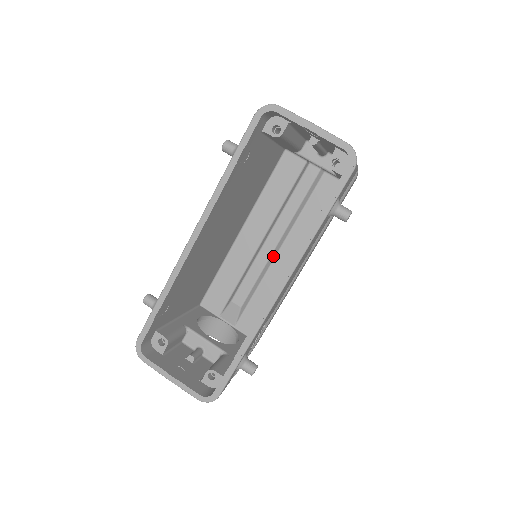
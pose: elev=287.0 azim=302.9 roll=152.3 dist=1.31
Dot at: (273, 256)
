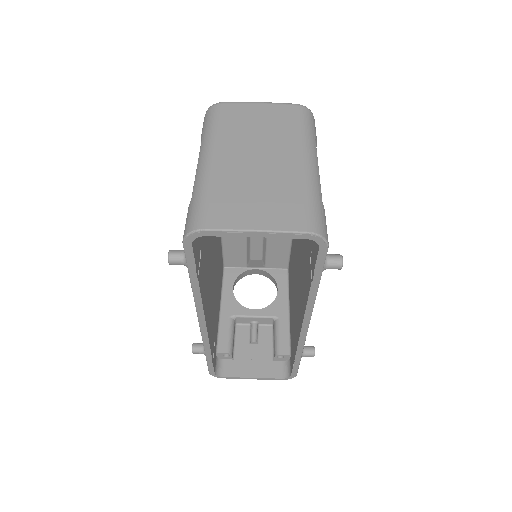
Dot at: occluded
